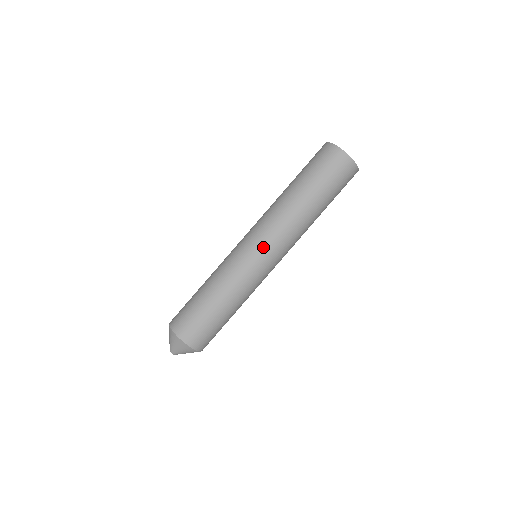
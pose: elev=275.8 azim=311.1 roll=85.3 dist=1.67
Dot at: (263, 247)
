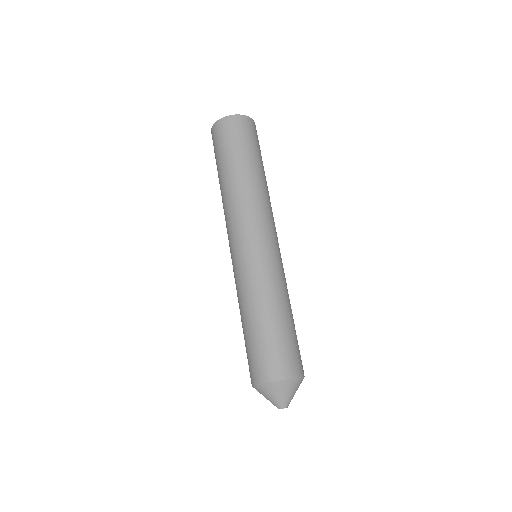
Dot at: (259, 235)
